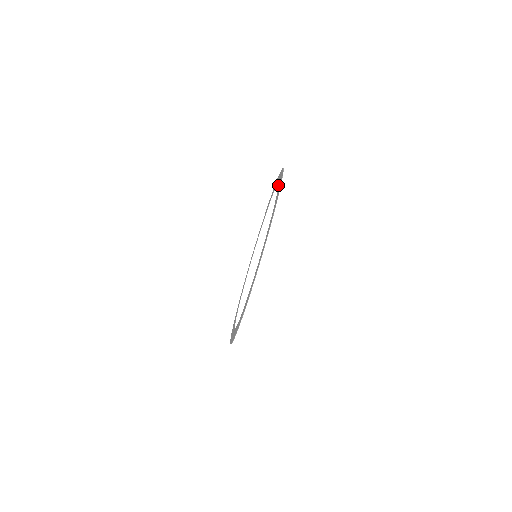
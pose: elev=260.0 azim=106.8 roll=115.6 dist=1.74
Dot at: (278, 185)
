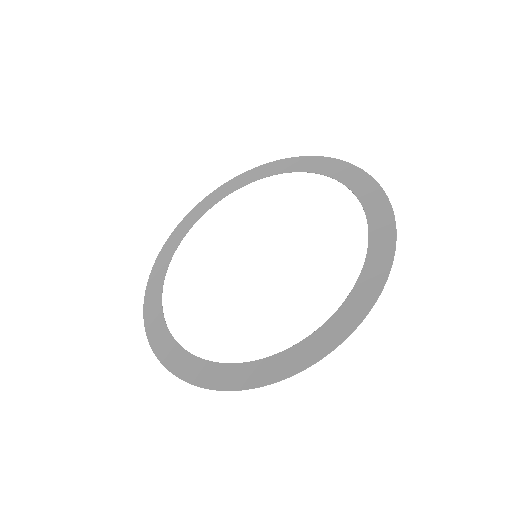
Dot at: (363, 203)
